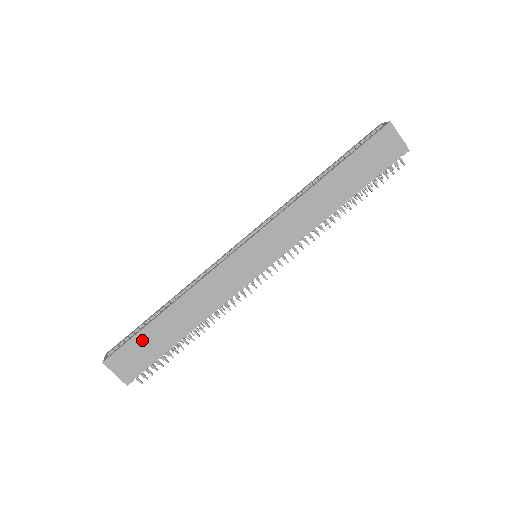
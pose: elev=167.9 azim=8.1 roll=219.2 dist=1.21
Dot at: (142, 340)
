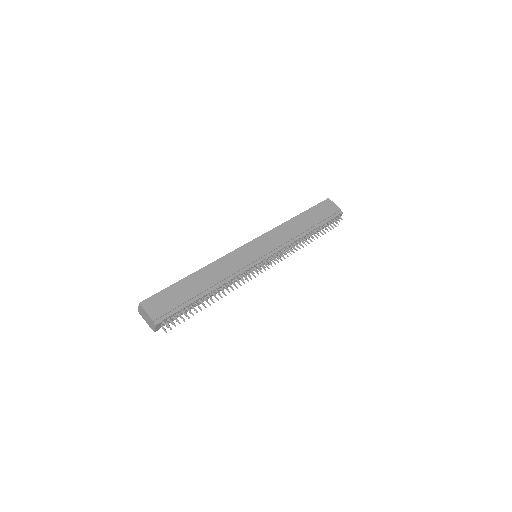
Dot at: (173, 291)
